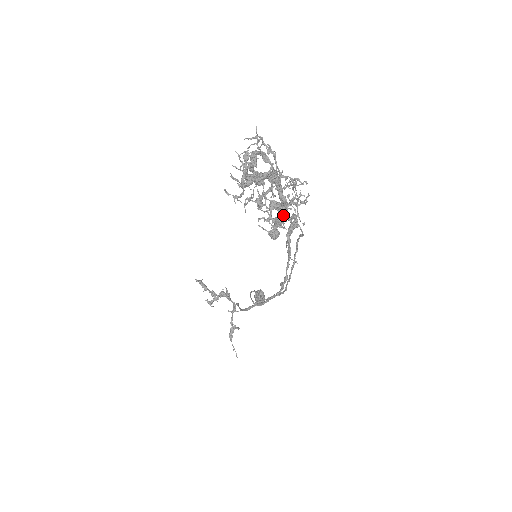
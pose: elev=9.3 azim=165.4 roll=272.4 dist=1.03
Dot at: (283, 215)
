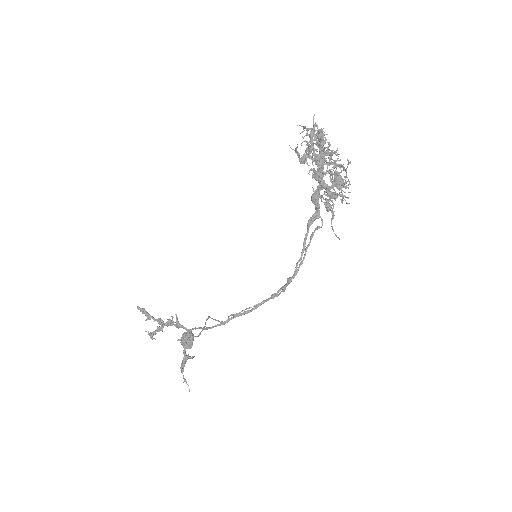
Dot at: occluded
